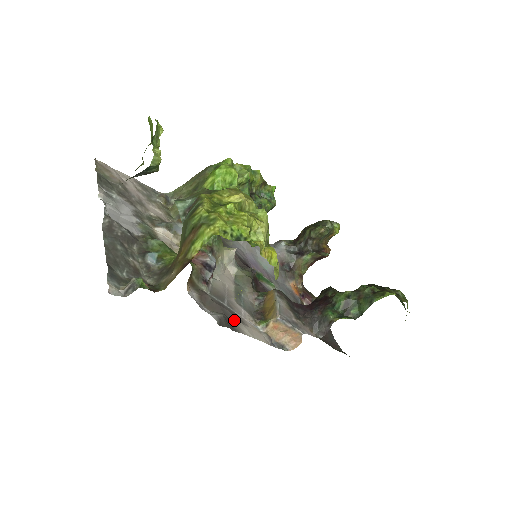
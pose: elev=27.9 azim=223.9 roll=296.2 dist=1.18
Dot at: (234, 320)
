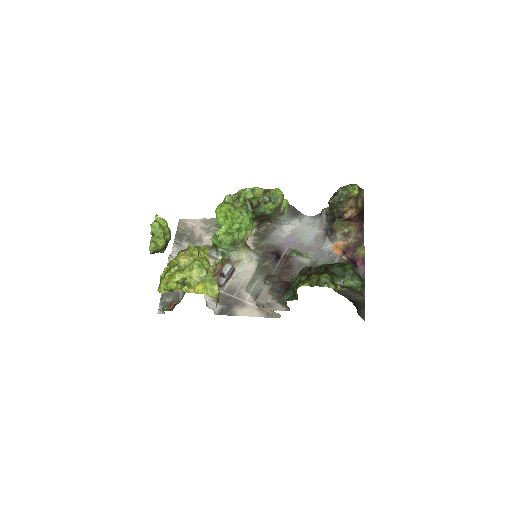
Dot at: (234, 307)
